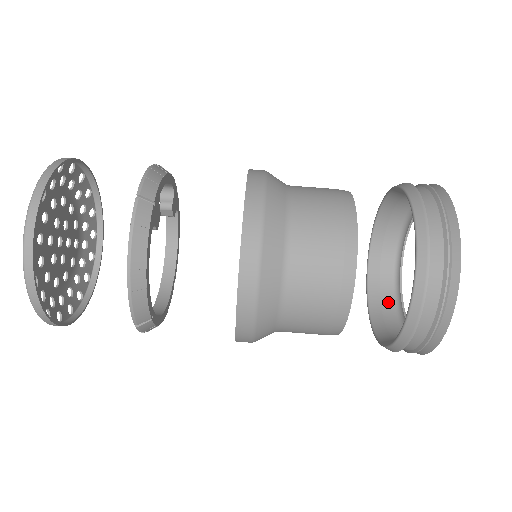
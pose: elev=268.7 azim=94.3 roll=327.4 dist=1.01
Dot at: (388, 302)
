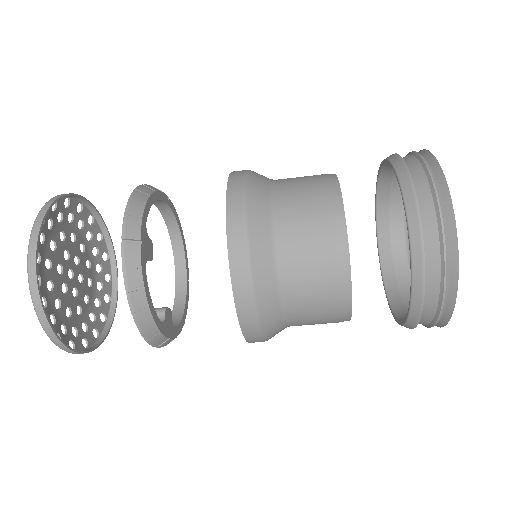
Dot at: occluded
